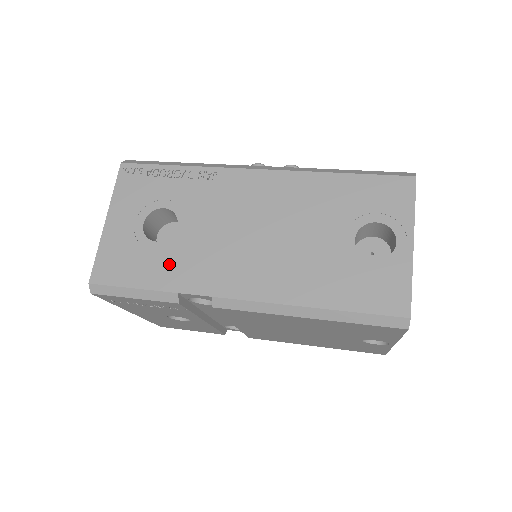
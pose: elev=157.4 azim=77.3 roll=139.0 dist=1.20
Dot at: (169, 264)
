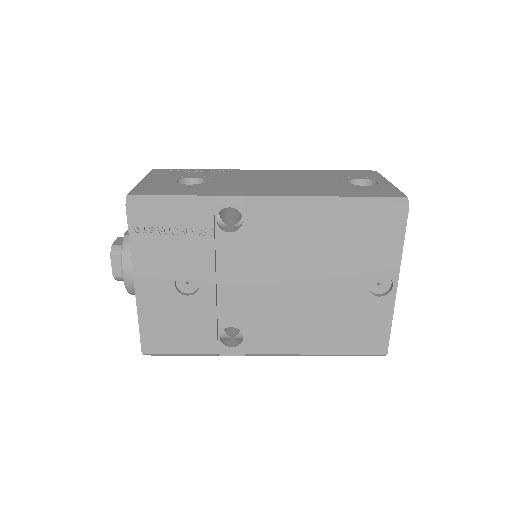
Dot at: (203, 189)
